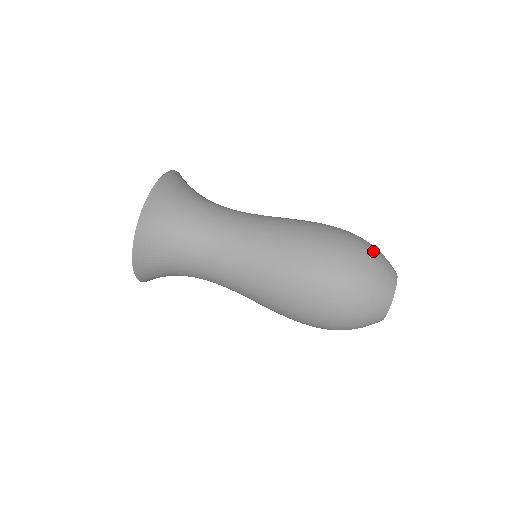
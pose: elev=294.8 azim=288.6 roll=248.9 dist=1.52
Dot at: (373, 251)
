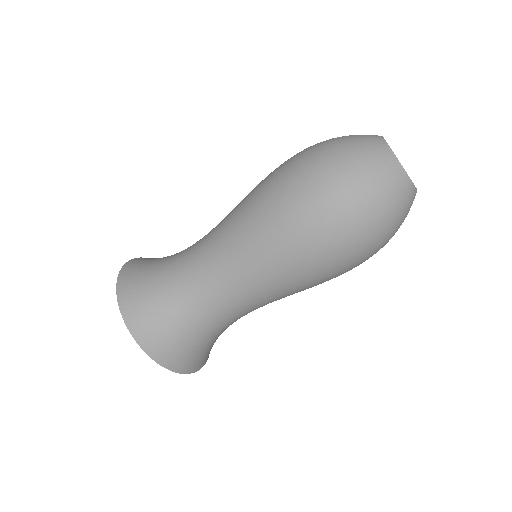
Dot at: (358, 183)
